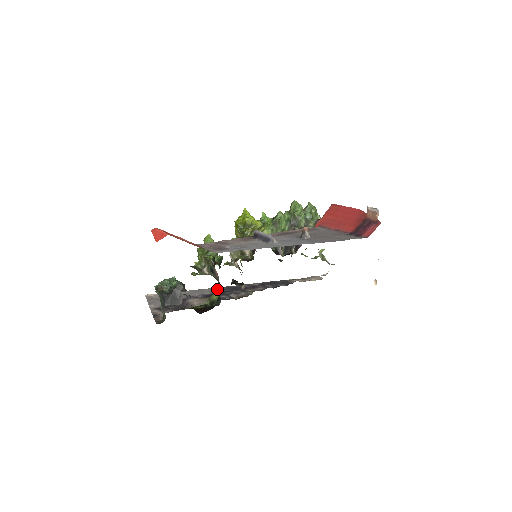
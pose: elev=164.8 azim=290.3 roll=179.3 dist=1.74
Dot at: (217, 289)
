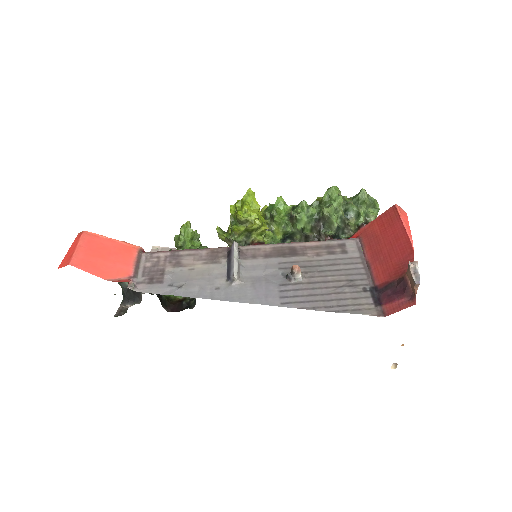
Dot at: occluded
